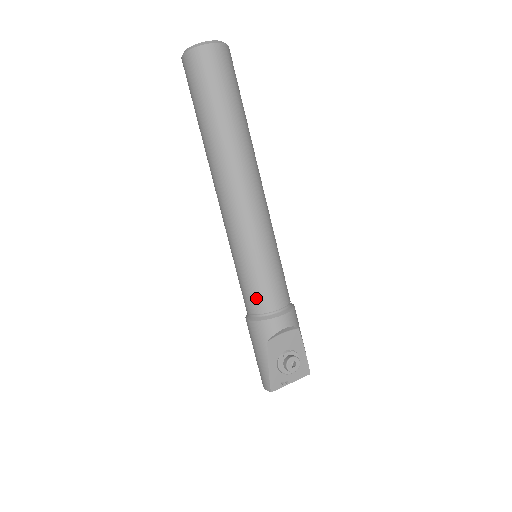
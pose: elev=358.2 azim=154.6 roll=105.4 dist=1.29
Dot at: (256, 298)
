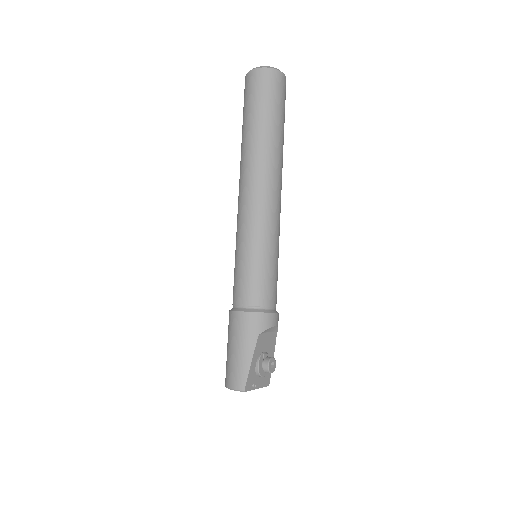
Dot at: (259, 290)
